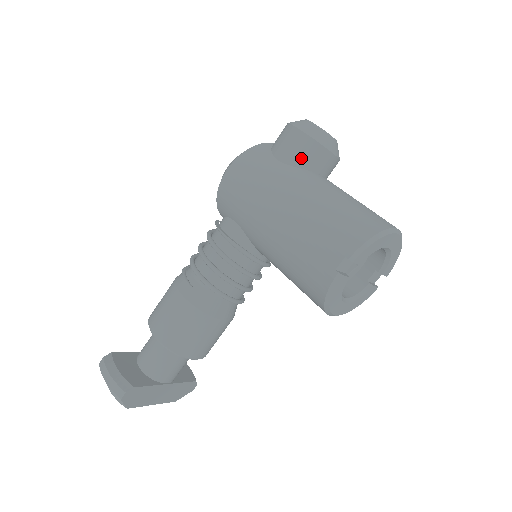
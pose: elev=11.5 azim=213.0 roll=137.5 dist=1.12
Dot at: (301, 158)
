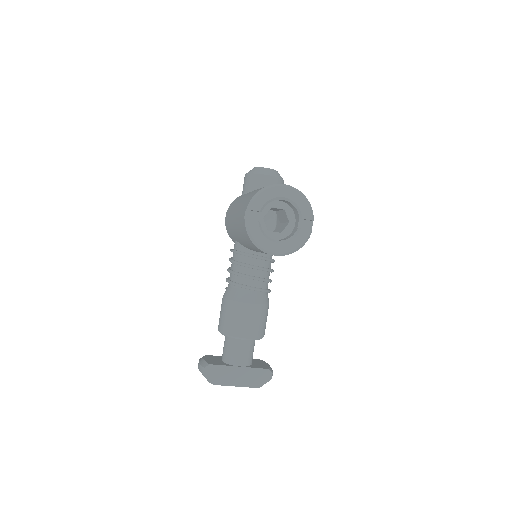
Dot at: (249, 187)
